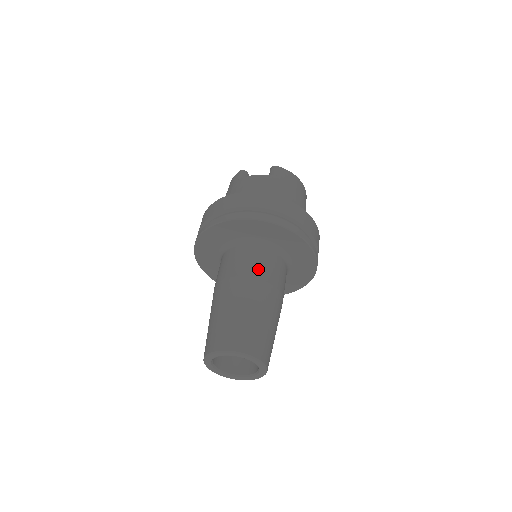
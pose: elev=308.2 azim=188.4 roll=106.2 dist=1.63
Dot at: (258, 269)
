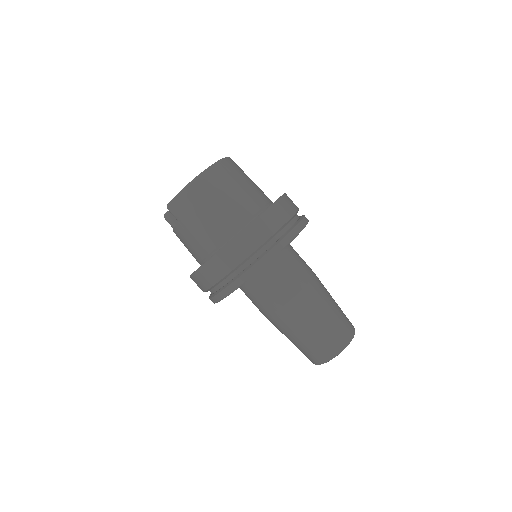
Dot at: (267, 304)
